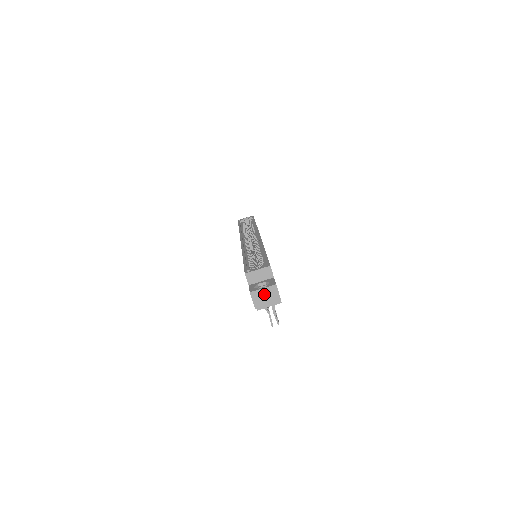
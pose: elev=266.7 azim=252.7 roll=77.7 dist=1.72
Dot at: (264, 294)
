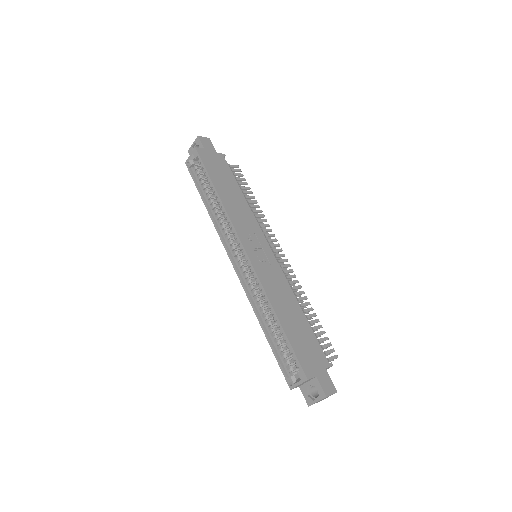
Dot at: occluded
